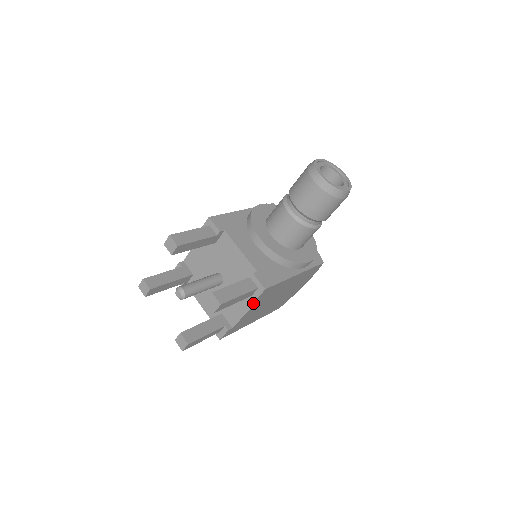
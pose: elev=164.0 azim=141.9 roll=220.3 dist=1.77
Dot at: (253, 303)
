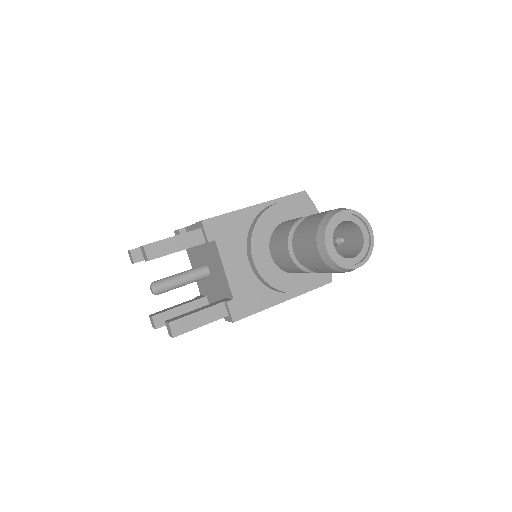
Dot at: occluded
